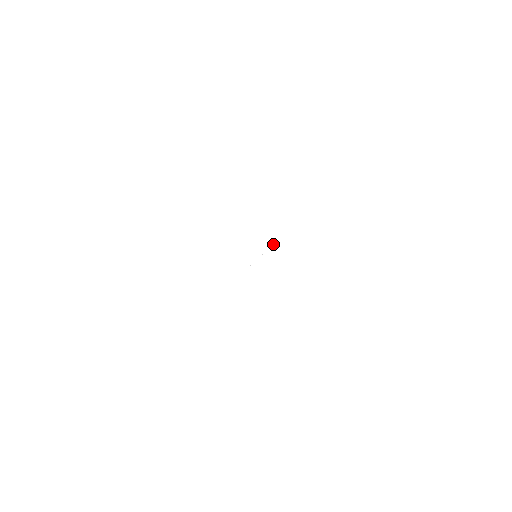
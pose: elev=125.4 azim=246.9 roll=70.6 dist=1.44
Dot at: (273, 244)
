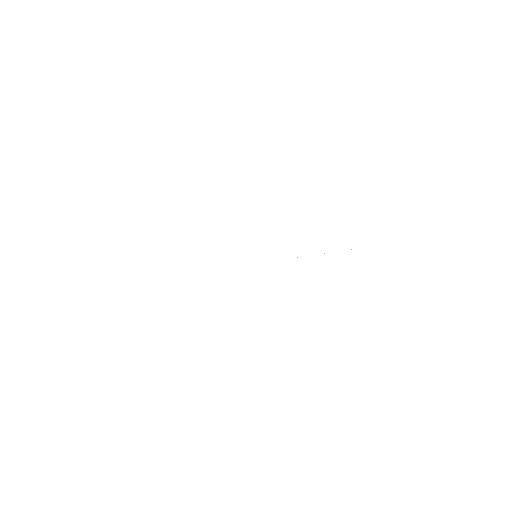
Dot at: occluded
